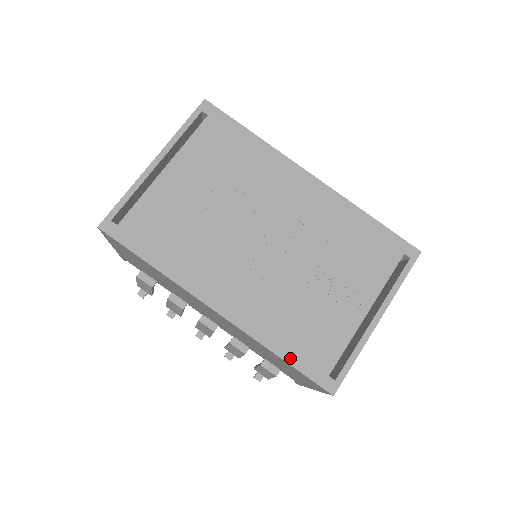
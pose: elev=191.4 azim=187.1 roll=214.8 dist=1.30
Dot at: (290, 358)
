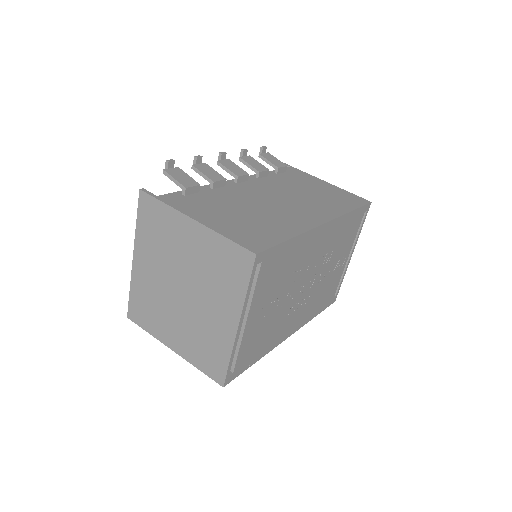
Dot at: (320, 311)
